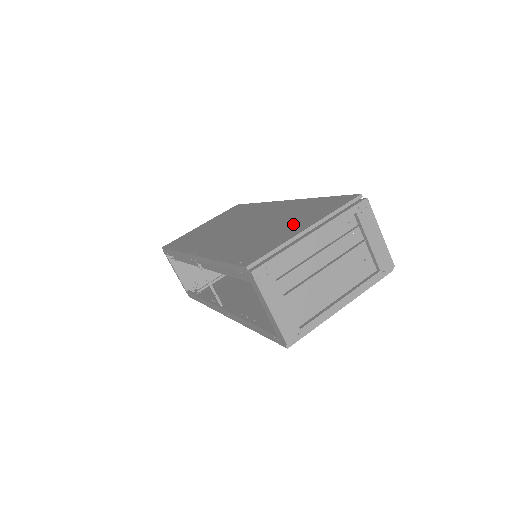
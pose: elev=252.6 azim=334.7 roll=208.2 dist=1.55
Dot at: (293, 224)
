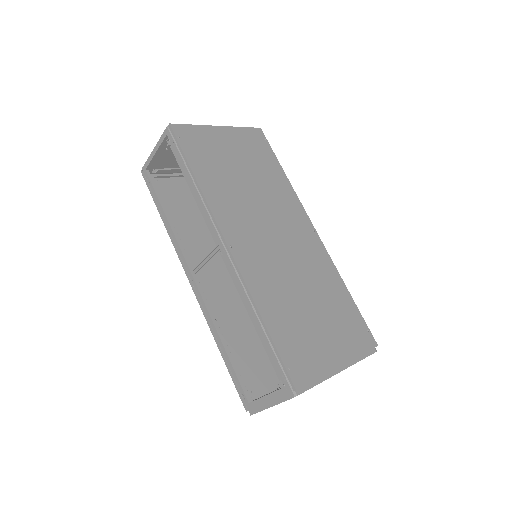
Dot at: (330, 332)
